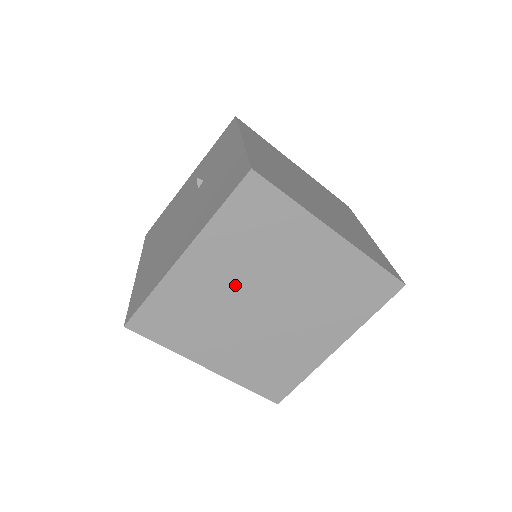
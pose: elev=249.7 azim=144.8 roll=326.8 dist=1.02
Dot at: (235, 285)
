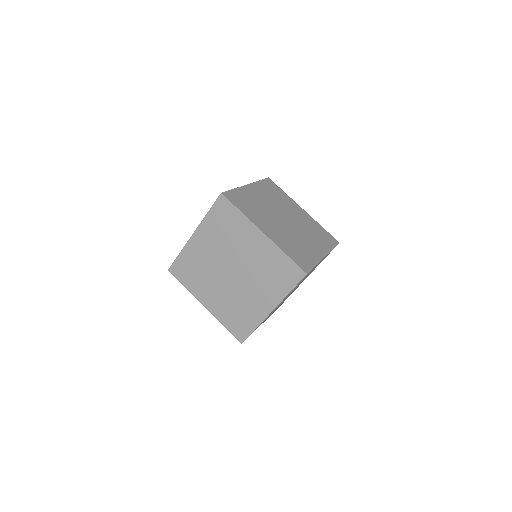
Dot at: (270, 205)
